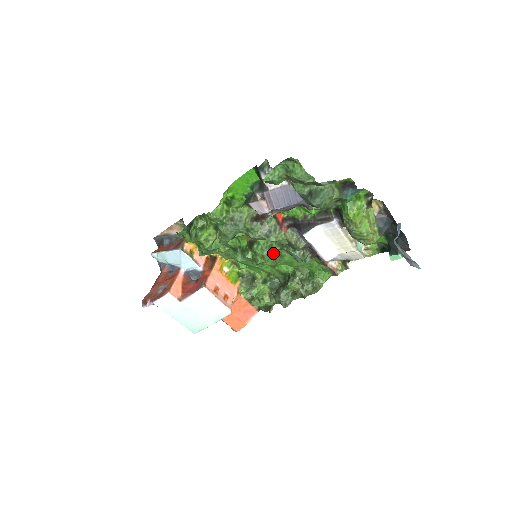
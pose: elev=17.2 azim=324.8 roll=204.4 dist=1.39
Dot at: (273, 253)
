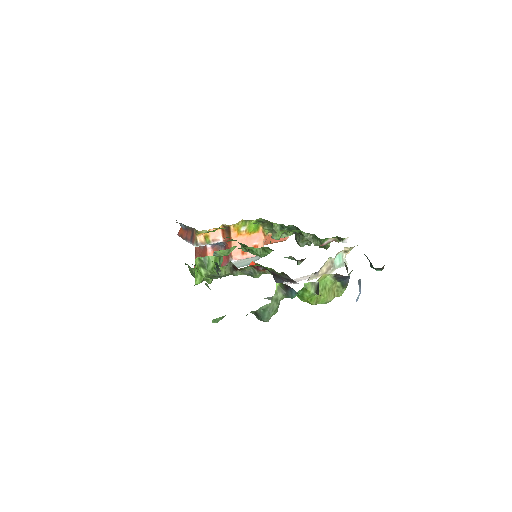
Dot at: (269, 253)
